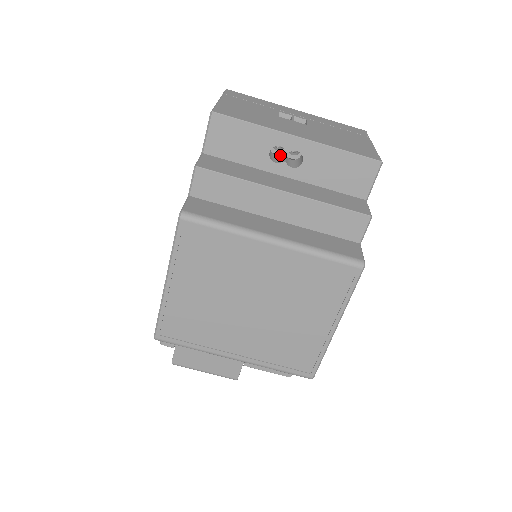
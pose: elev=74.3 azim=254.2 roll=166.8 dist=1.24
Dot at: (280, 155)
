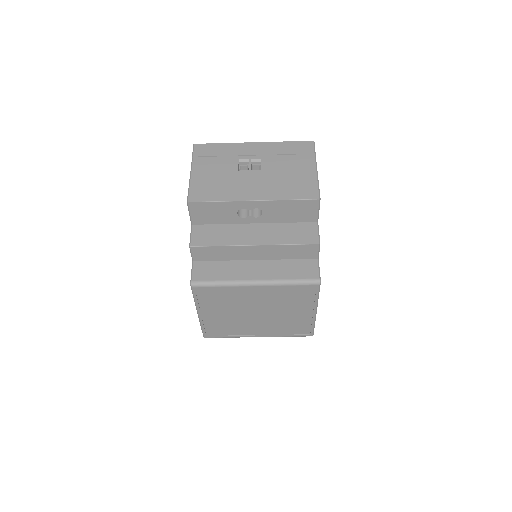
Dot at: occluded
